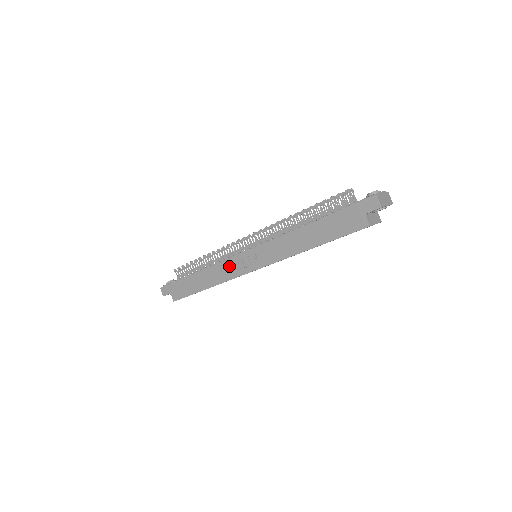
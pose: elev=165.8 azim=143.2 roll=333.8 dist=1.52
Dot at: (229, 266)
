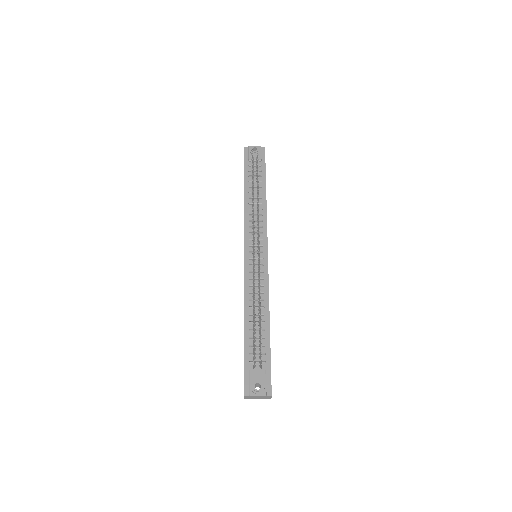
Dot at: occluded
